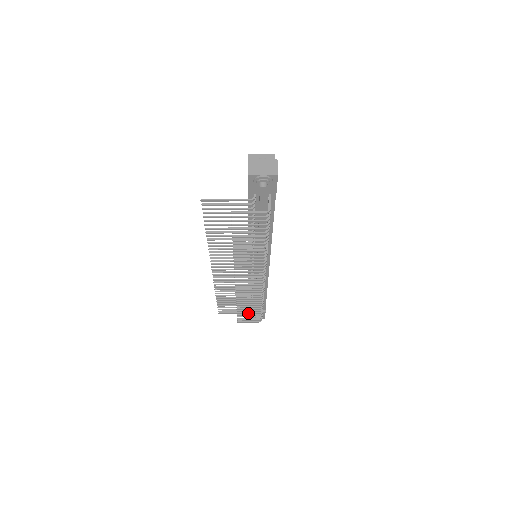
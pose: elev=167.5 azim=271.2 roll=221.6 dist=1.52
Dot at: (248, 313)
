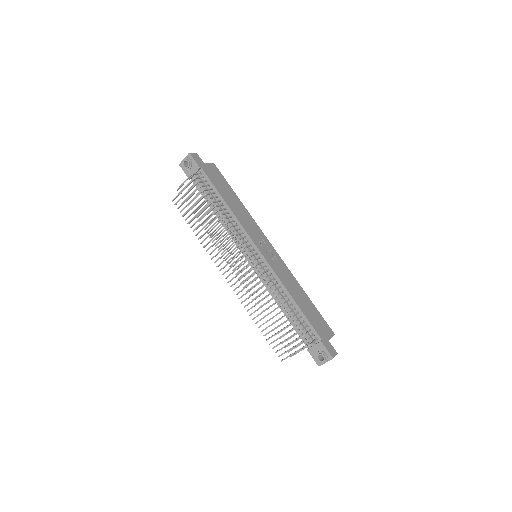
Dot at: (284, 329)
